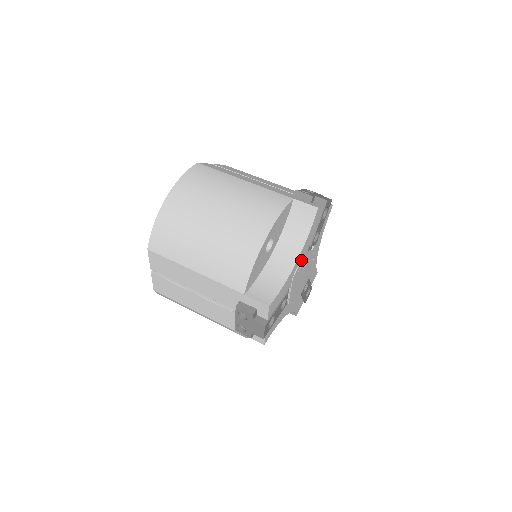
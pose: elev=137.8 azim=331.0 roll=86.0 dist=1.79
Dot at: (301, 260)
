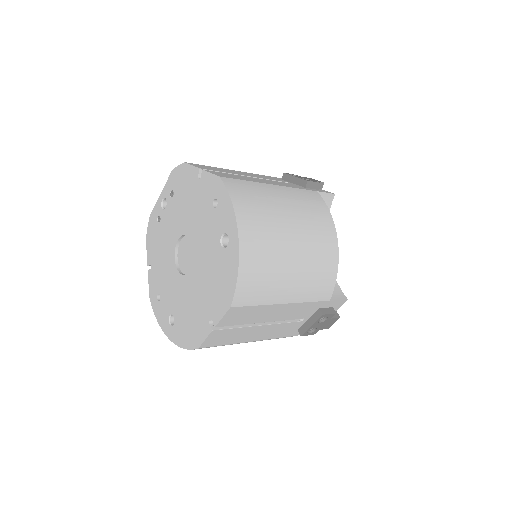
Dot at: occluded
